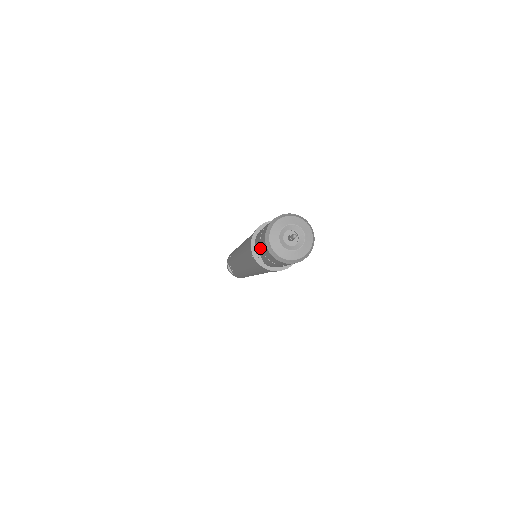
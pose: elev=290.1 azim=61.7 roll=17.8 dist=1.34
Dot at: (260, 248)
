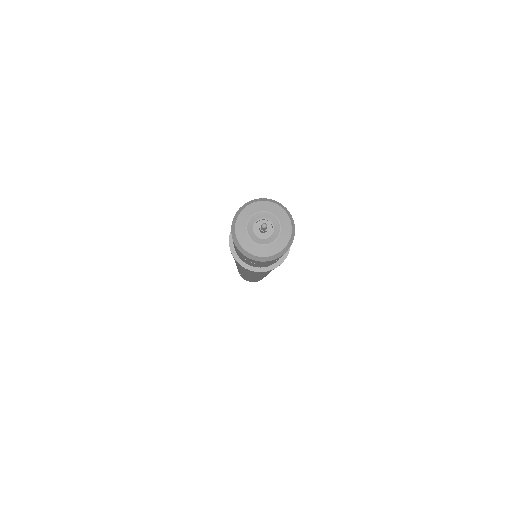
Dot at: occluded
